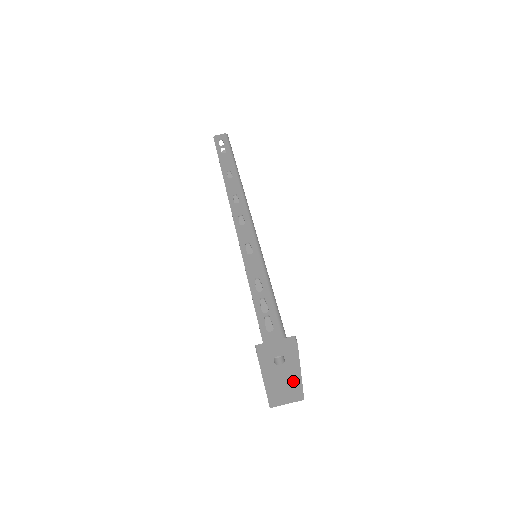
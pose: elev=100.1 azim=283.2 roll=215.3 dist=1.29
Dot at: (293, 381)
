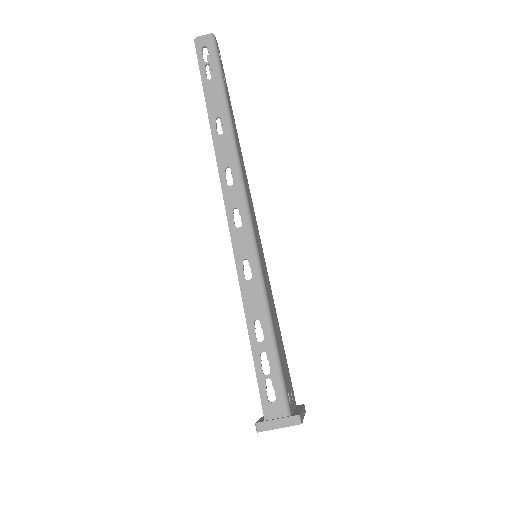
Dot at: occluded
